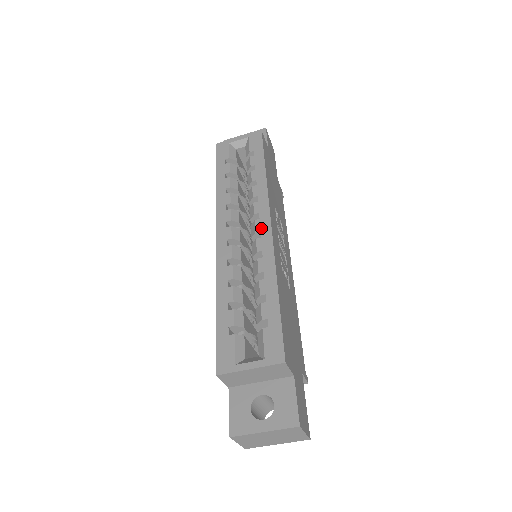
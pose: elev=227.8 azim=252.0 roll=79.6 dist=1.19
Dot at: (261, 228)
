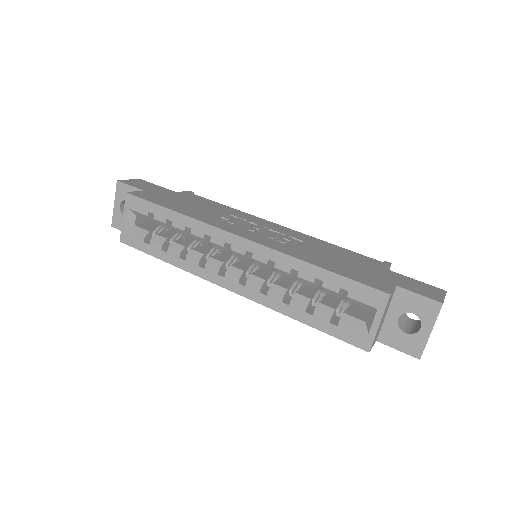
Dot at: (243, 249)
